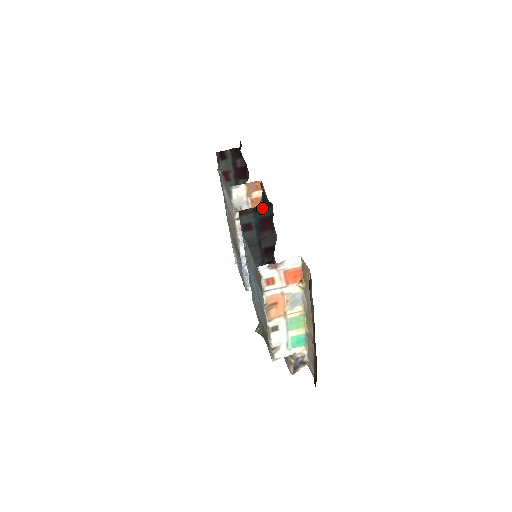
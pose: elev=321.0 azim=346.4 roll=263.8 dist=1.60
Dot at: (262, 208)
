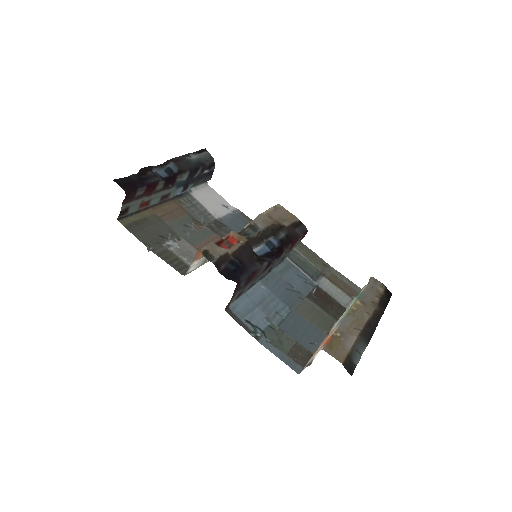
Dot at: (237, 290)
